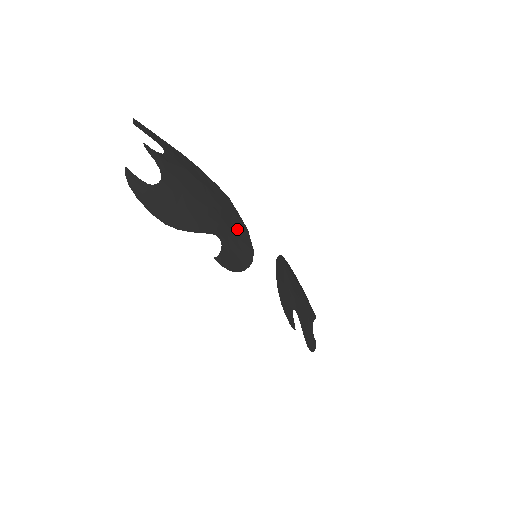
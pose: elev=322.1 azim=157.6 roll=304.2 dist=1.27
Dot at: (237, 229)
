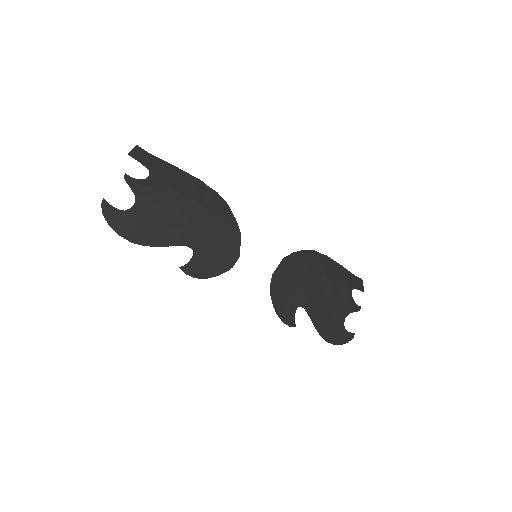
Dot at: (223, 236)
